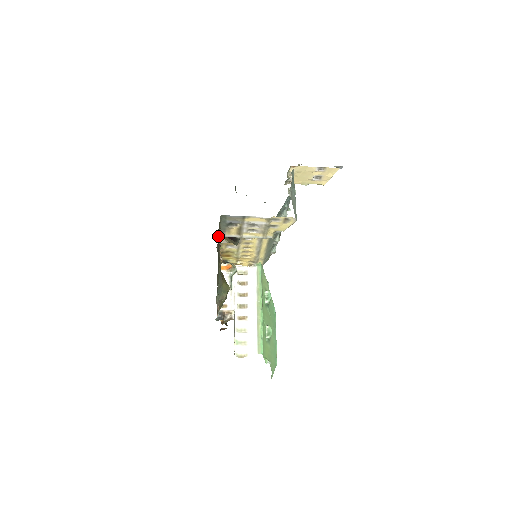
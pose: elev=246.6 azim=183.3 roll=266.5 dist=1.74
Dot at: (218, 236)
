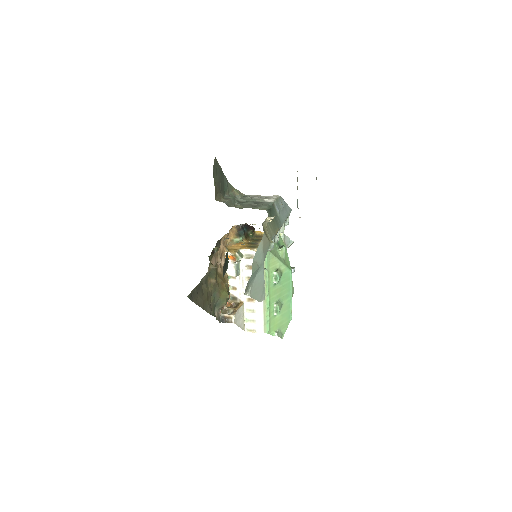
Dot at: (195, 295)
